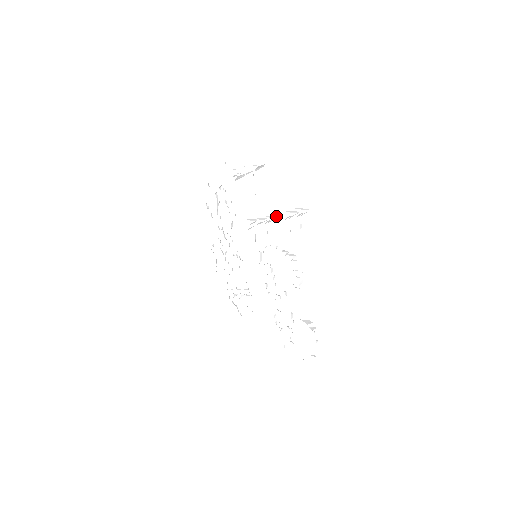
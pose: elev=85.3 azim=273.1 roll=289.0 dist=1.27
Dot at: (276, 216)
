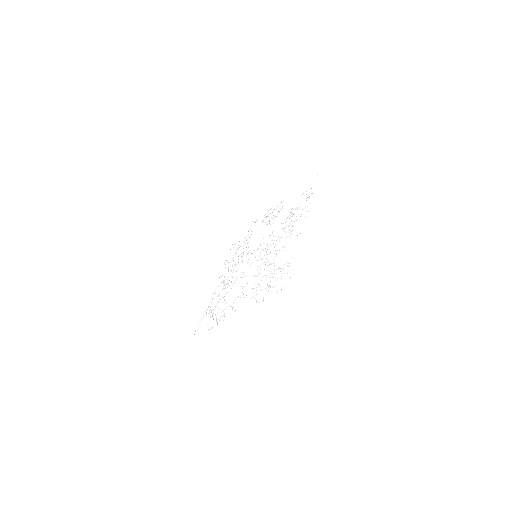
Dot at: occluded
